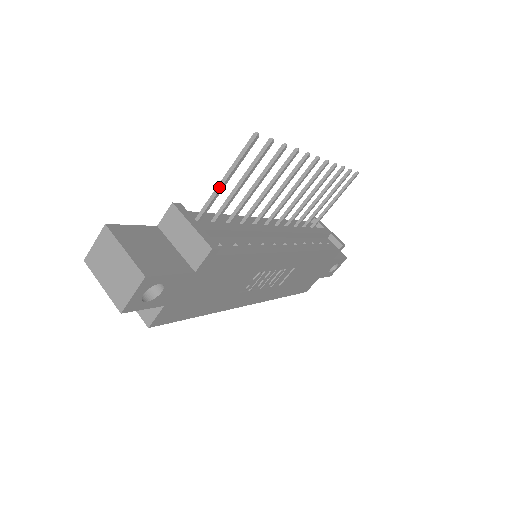
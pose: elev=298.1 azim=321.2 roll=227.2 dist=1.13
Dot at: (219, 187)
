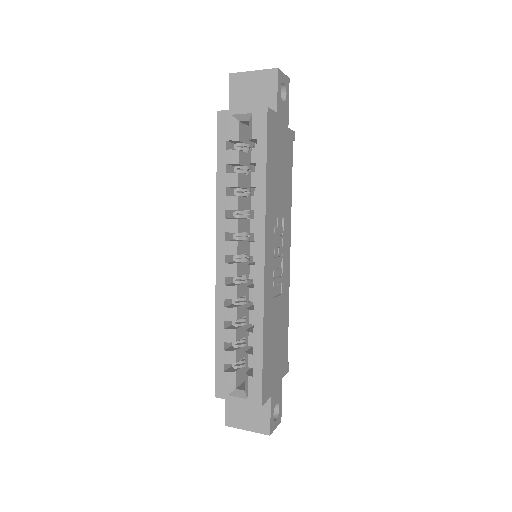
Dot at: occluded
